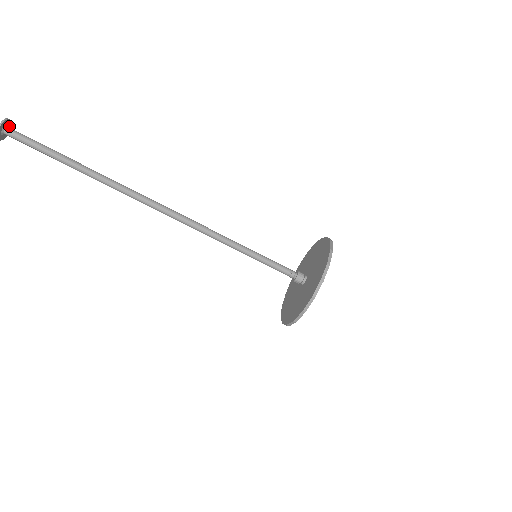
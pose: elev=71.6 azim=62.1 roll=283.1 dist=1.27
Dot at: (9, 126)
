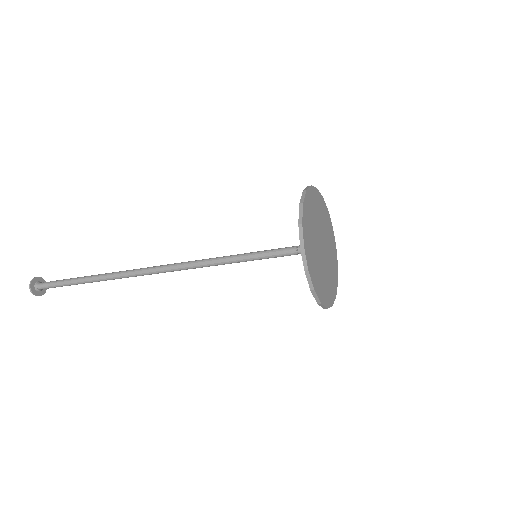
Dot at: (33, 284)
